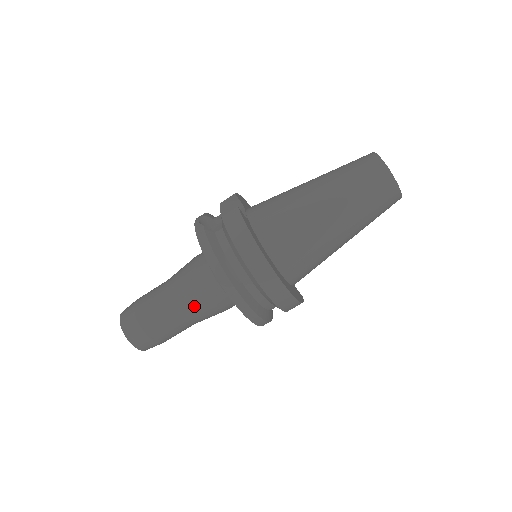
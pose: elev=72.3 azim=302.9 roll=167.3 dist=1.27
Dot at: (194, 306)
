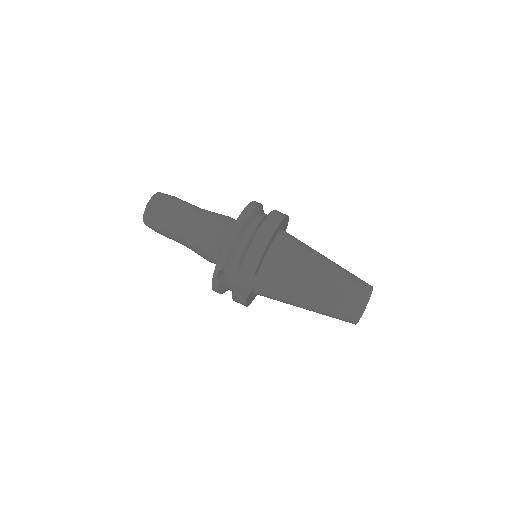
Dot at: (211, 214)
